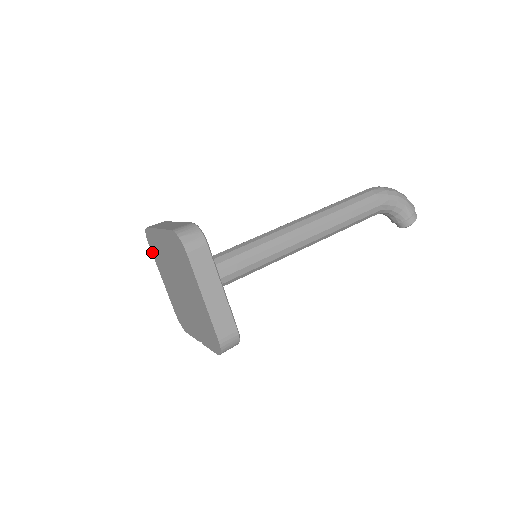
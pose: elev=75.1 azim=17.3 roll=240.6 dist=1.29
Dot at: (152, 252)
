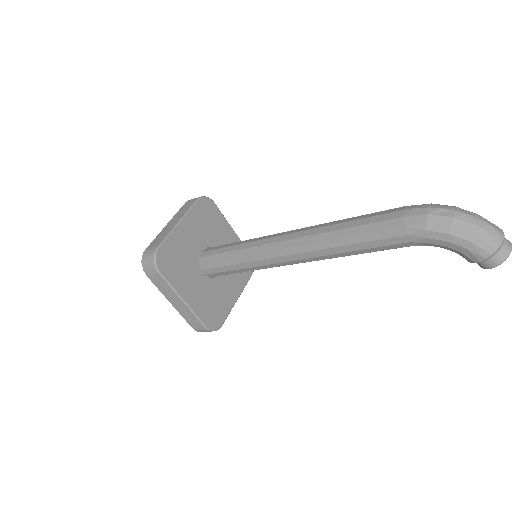
Dot at: occluded
